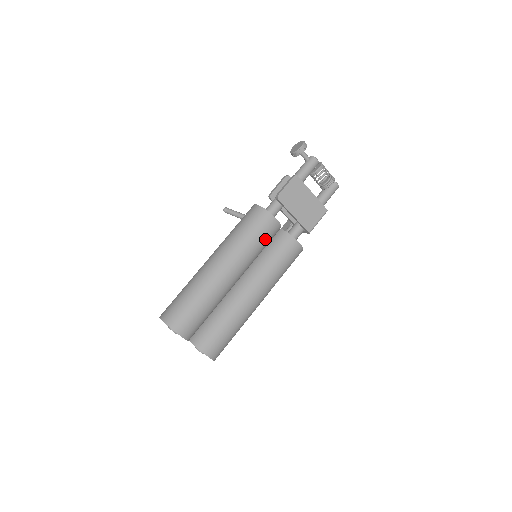
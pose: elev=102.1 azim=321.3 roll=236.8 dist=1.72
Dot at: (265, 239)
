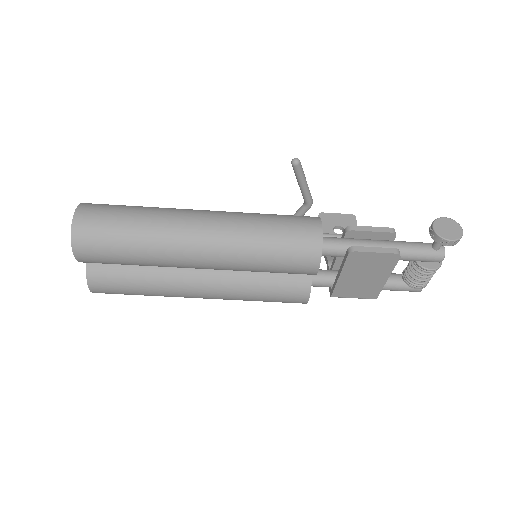
Dot at: (281, 272)
